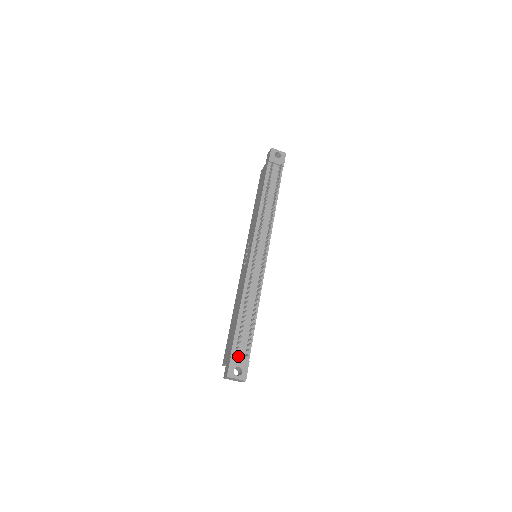
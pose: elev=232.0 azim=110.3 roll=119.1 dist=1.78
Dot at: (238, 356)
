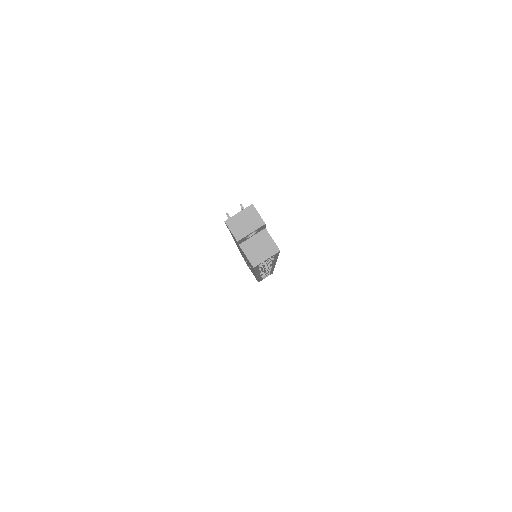
Dot at: occluded
